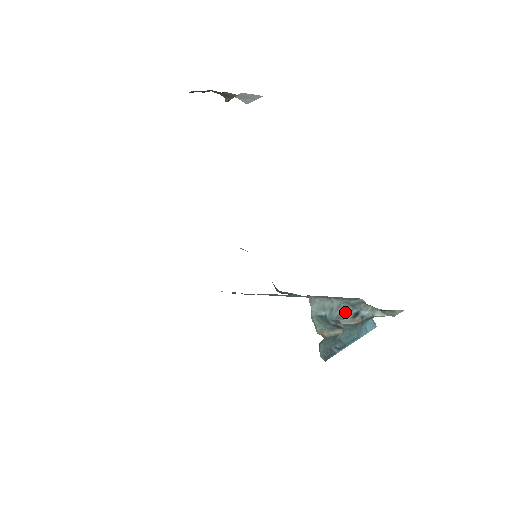
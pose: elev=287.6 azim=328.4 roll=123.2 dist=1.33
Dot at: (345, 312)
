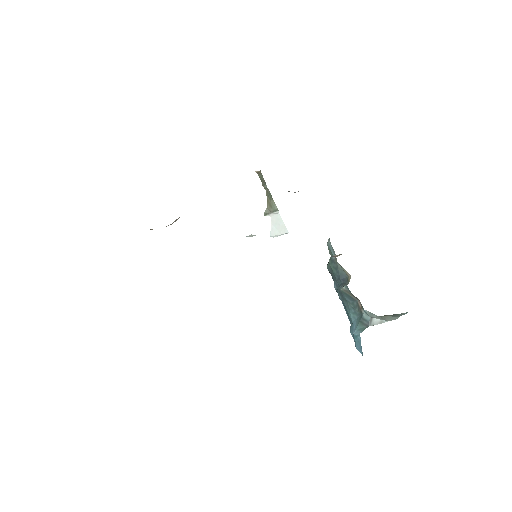
Dot at: (347, 289)
